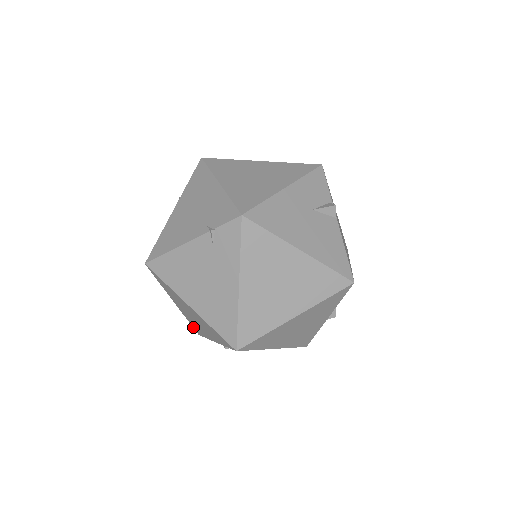
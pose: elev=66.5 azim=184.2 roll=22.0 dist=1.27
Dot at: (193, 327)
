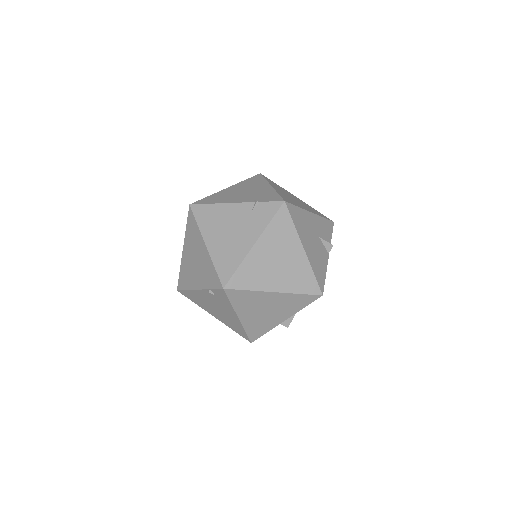
Dot at: (179, 280)
